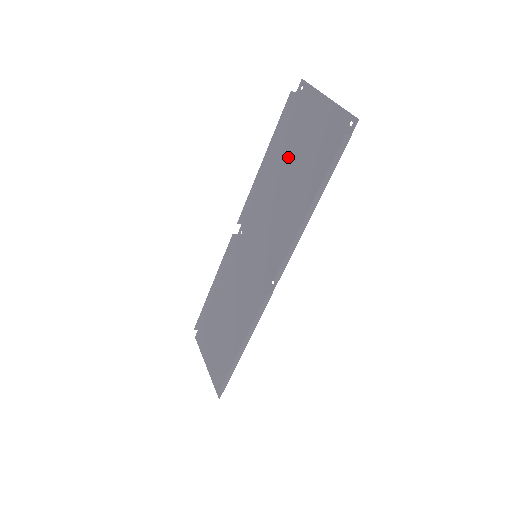
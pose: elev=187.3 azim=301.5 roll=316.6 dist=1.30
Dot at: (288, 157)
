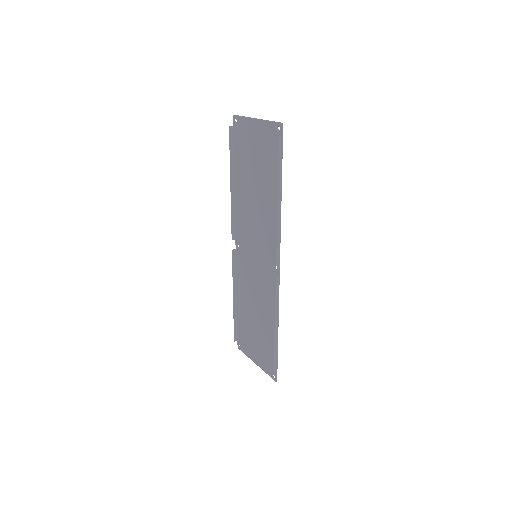
Dot at: (247, 173)
